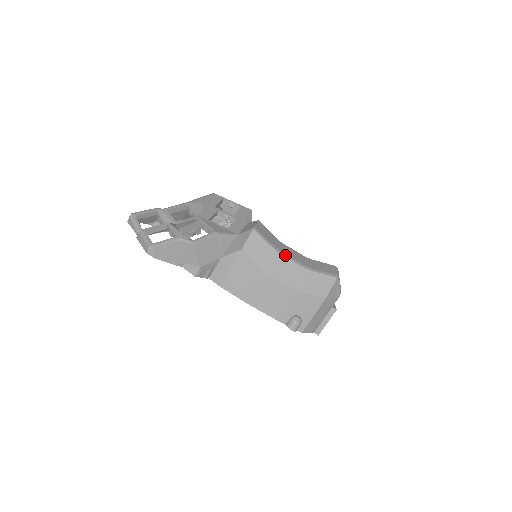
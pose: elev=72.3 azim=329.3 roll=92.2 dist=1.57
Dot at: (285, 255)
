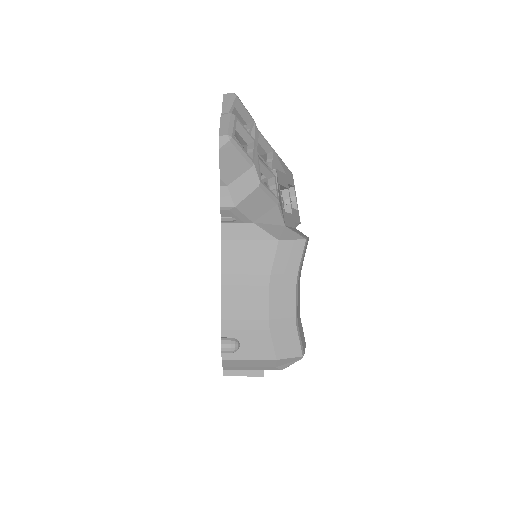
Dot at: (297, 289)
